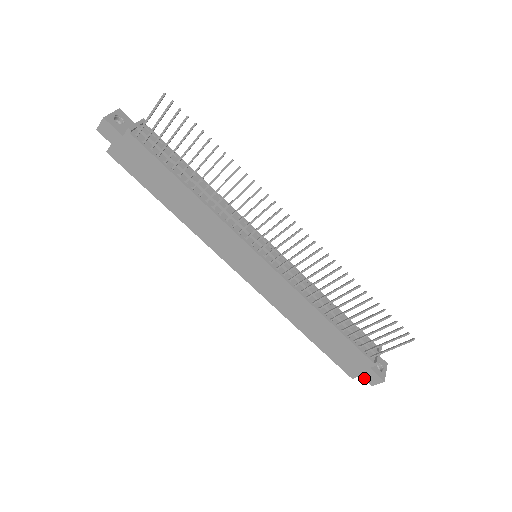
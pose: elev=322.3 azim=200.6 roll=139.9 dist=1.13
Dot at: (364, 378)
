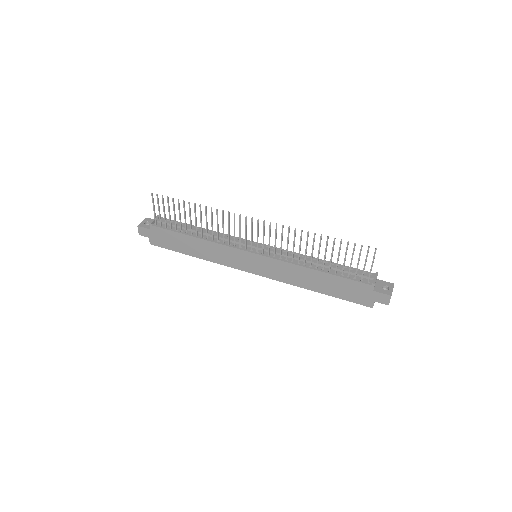
Dot at: (378, 302)
